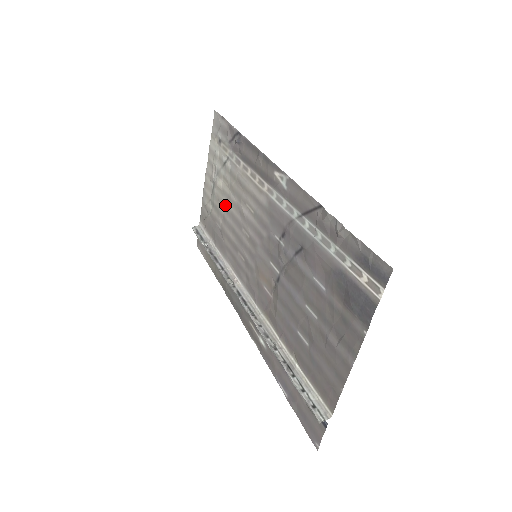
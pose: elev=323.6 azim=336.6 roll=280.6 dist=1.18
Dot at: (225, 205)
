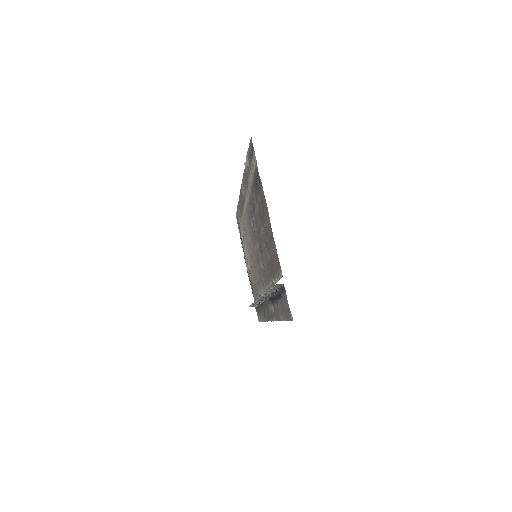
Dot at: (249, 259)
